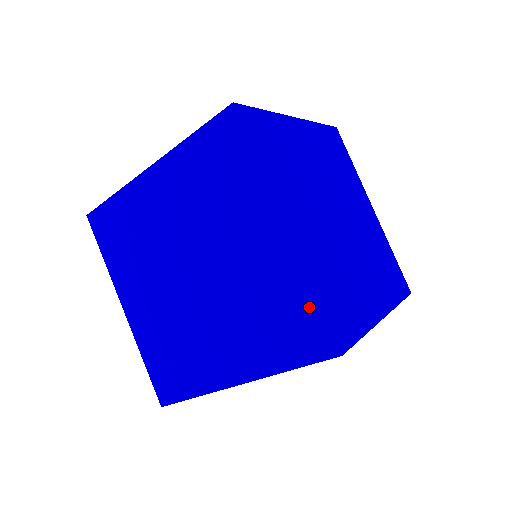
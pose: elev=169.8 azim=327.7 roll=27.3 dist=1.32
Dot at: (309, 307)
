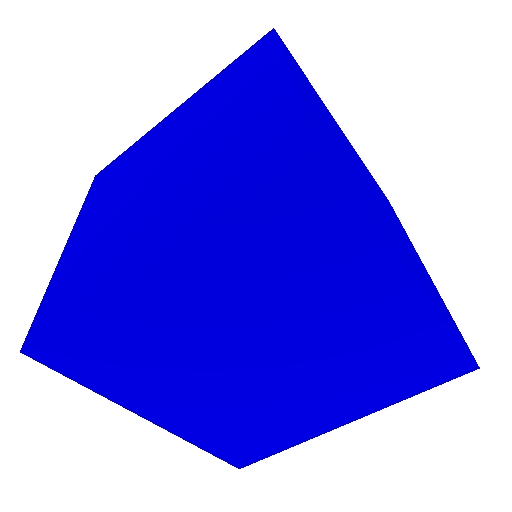
Dot at: (444, 345)
